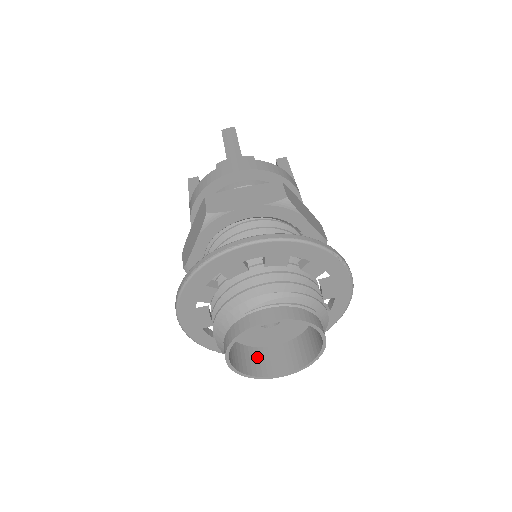
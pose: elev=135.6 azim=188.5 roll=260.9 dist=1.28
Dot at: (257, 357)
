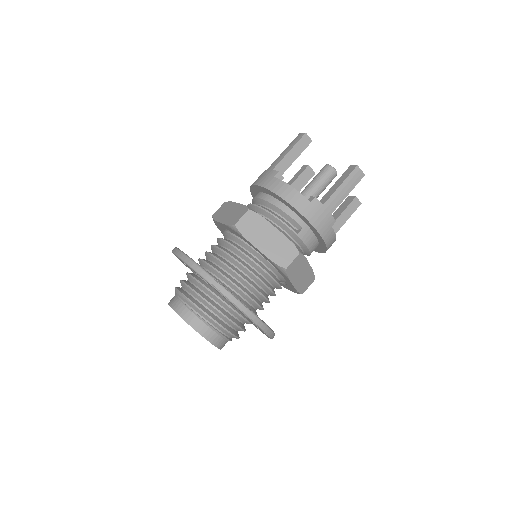
Dot at: occluded
